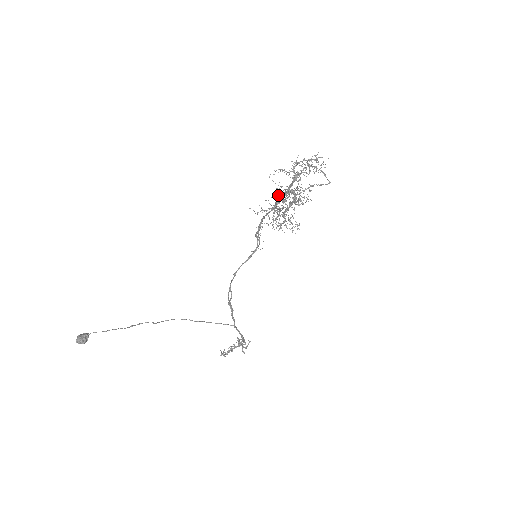
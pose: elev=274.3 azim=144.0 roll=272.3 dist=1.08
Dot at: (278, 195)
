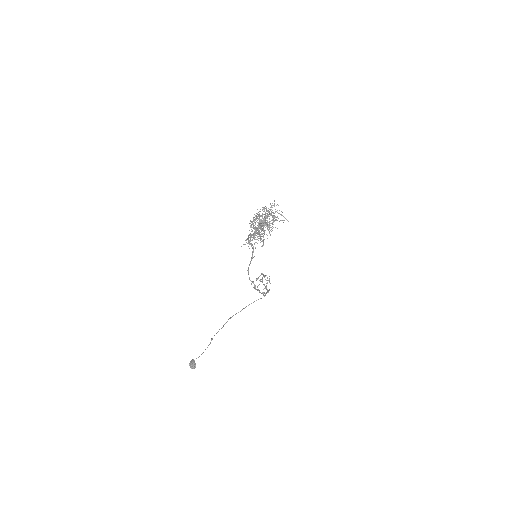
Dot at: (257, 236)
